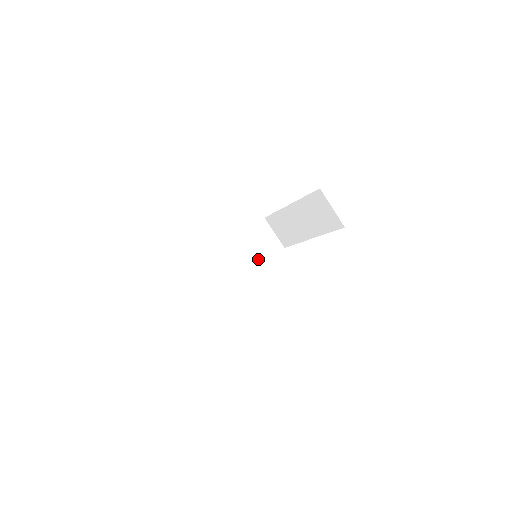
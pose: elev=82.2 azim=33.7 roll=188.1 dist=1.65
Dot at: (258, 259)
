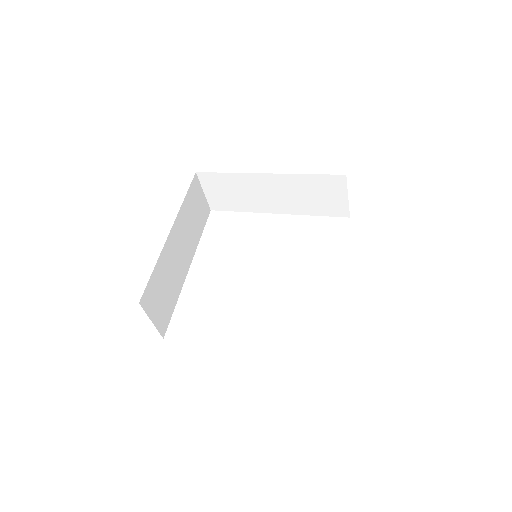
Dot at: (196, 234)
